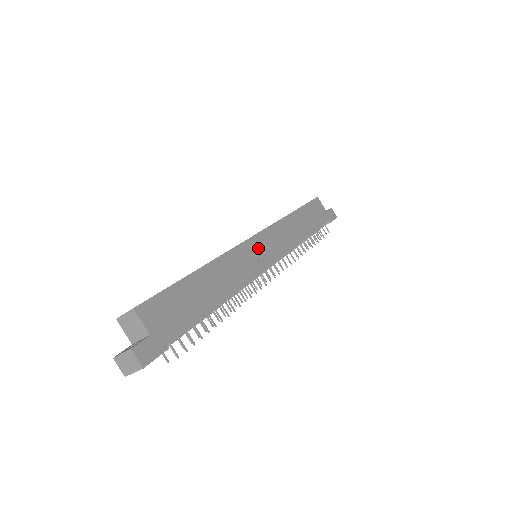
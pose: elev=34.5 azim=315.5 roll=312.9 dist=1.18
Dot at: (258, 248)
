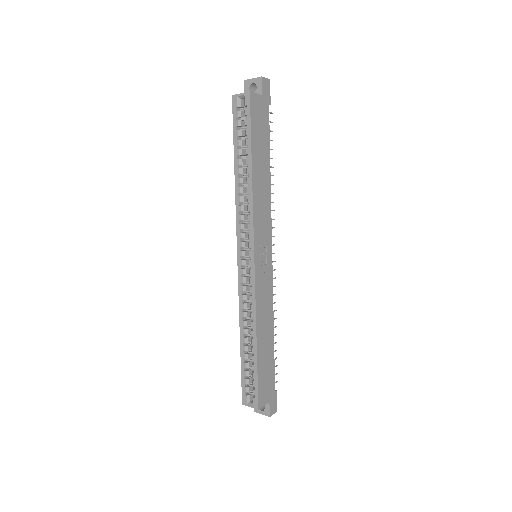
Dot at: (261, 263)
